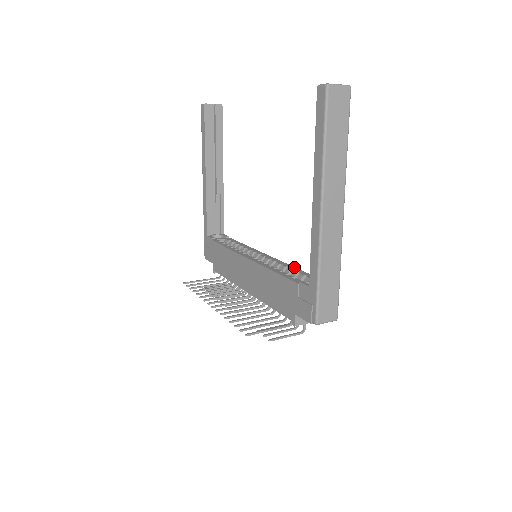
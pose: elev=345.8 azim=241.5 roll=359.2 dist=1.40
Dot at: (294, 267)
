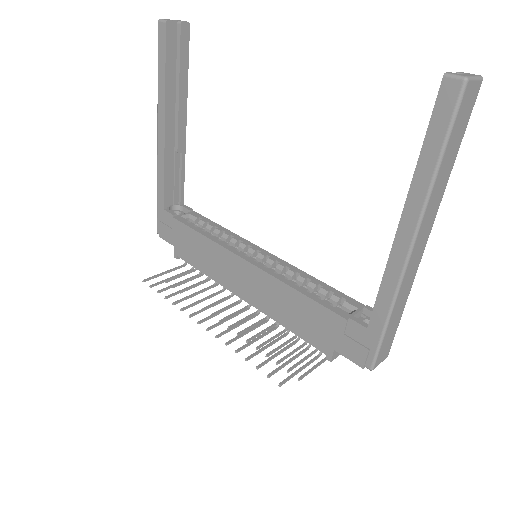
Dot at: (317, 279)
